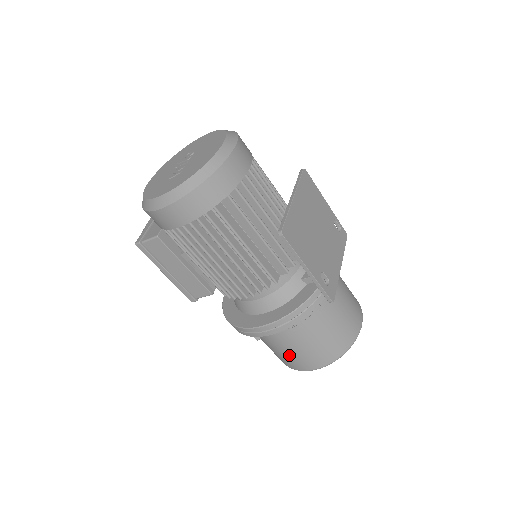
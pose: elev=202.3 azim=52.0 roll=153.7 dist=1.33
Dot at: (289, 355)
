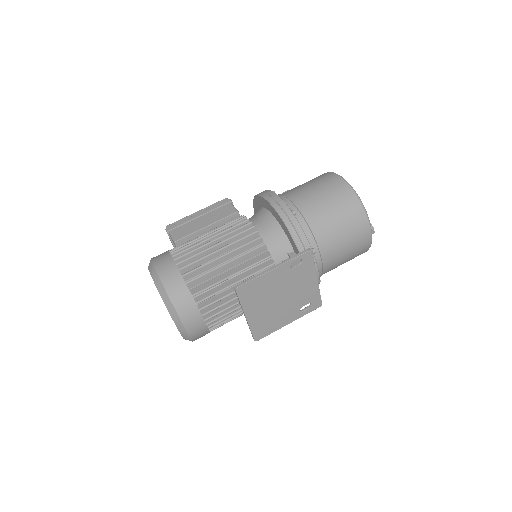
Dot at: occluded
